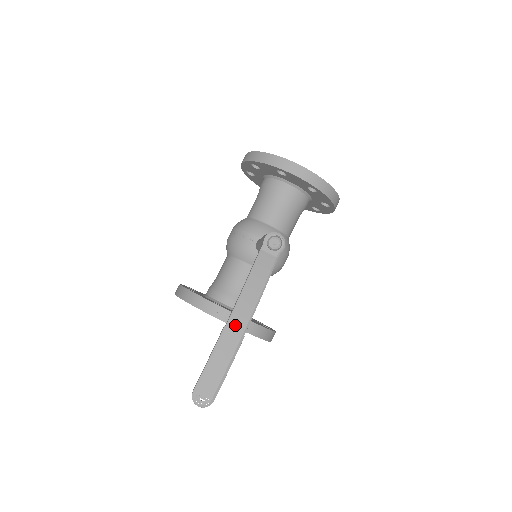
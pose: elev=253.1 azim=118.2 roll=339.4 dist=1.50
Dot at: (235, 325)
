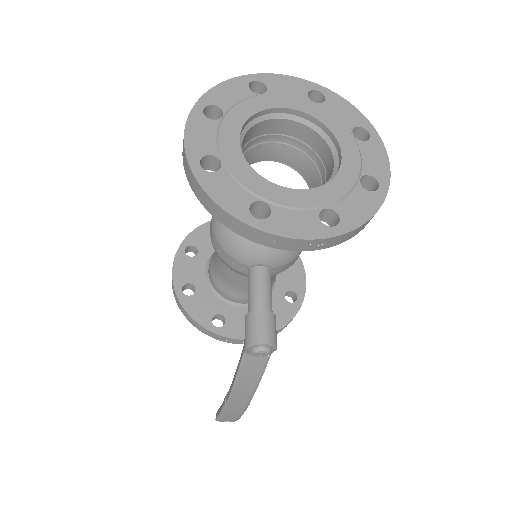
Dot at: (236, 402)
